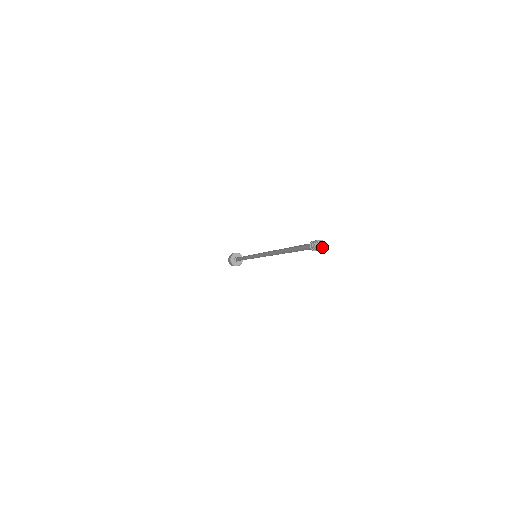
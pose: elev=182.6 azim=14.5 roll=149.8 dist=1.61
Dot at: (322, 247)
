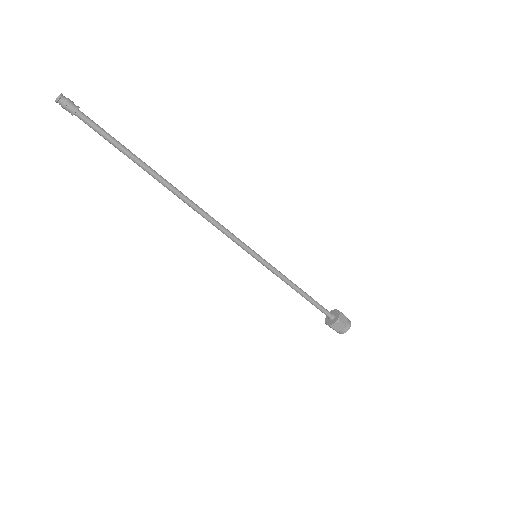
Dot at: (61, 98)
